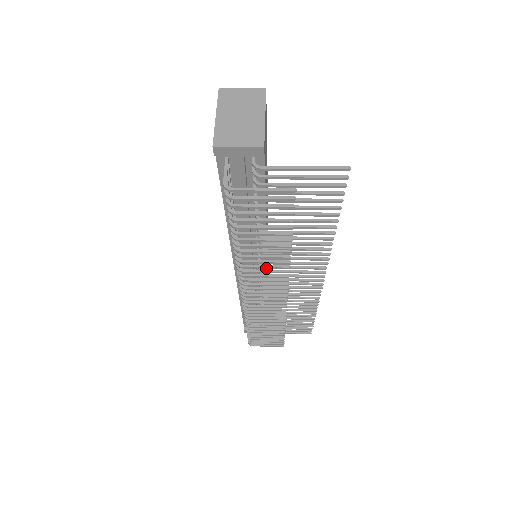
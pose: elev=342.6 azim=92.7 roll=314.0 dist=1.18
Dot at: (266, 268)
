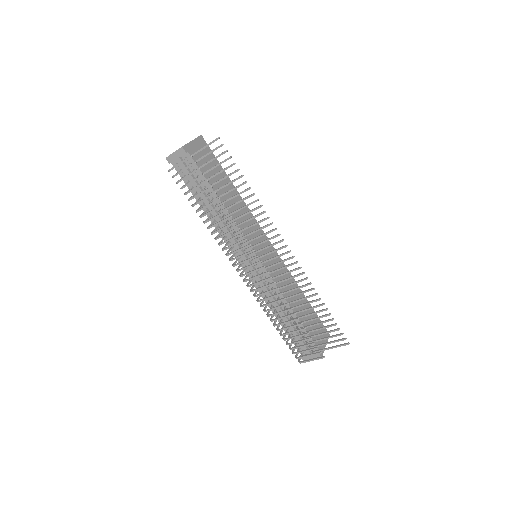
Dot at: (247, 249)
